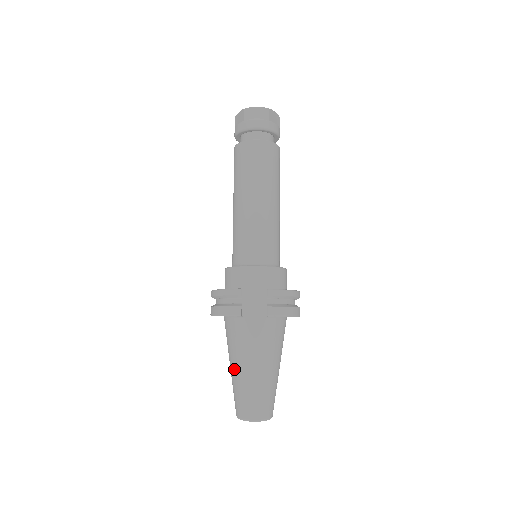
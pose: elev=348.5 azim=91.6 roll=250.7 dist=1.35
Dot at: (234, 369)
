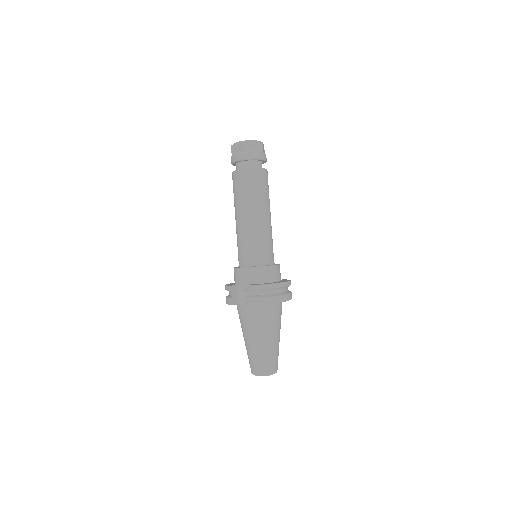
Dot at: (244, 339)
